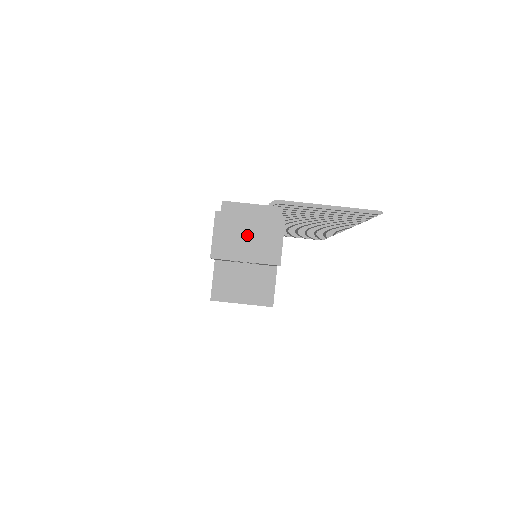
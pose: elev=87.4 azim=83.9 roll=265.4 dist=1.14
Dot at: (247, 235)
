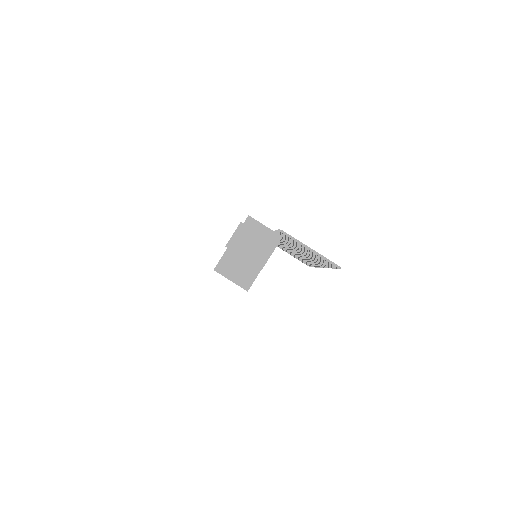
Dot at: (252, 244)
